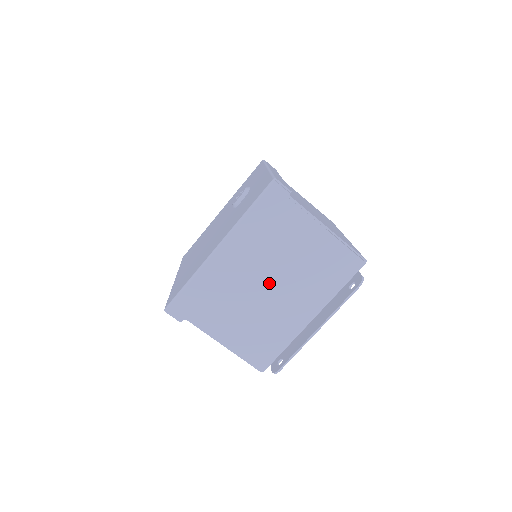
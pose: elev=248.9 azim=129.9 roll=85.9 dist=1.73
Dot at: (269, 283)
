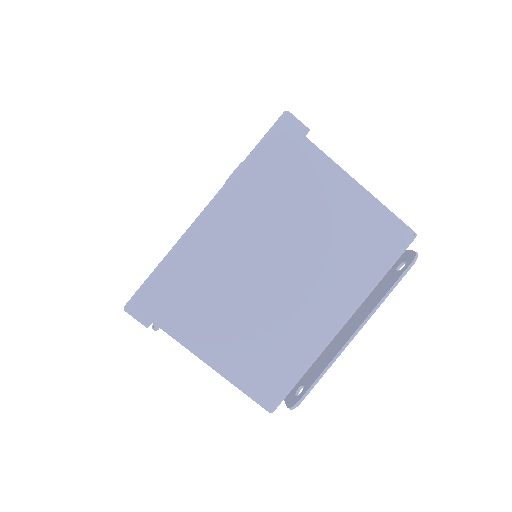
Dot at: (280, 266)
